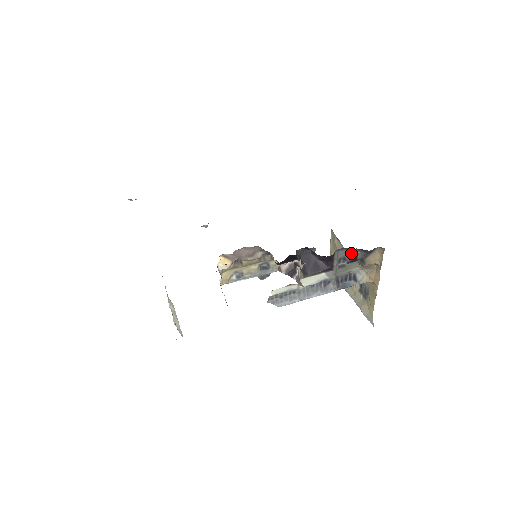
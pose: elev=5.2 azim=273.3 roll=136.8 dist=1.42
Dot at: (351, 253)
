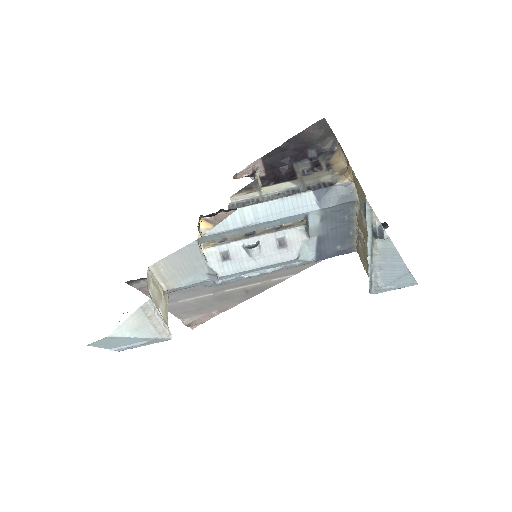
Dot at: (312, 164)
